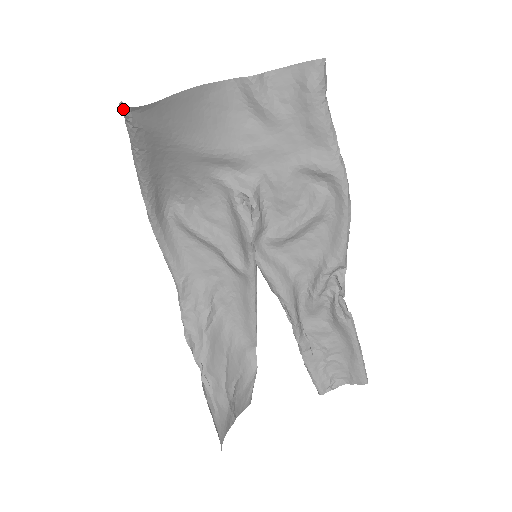
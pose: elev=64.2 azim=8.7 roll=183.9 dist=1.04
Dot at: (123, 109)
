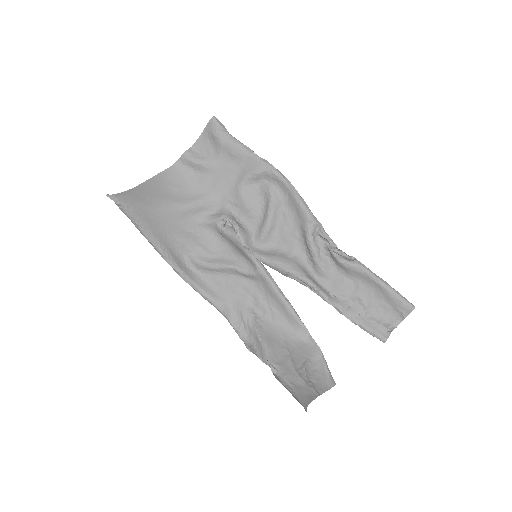
Dot at: (110, 198)
